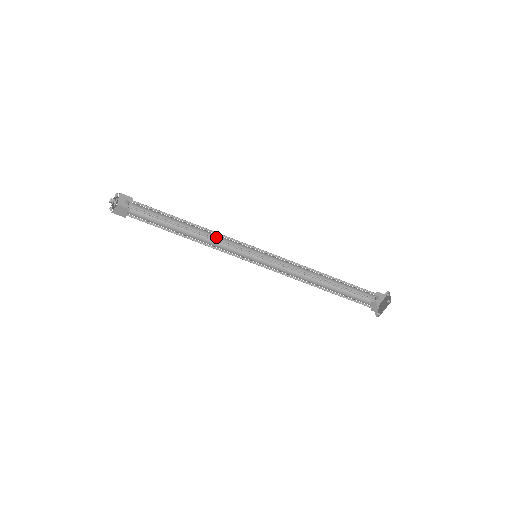
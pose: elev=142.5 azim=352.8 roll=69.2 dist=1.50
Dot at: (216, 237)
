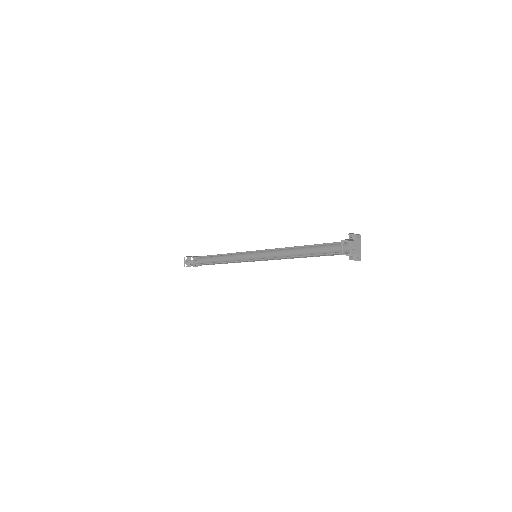
Dot at: (237, 258)
